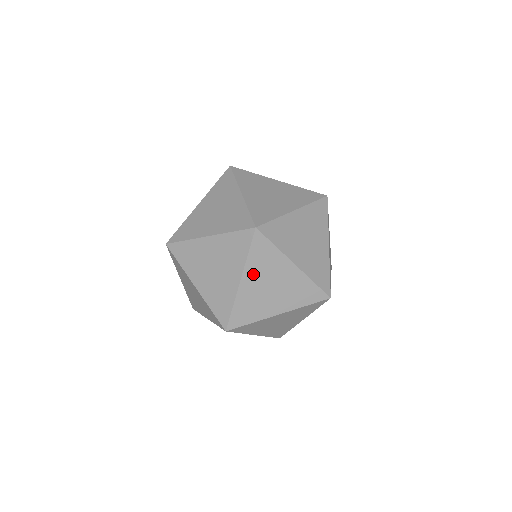
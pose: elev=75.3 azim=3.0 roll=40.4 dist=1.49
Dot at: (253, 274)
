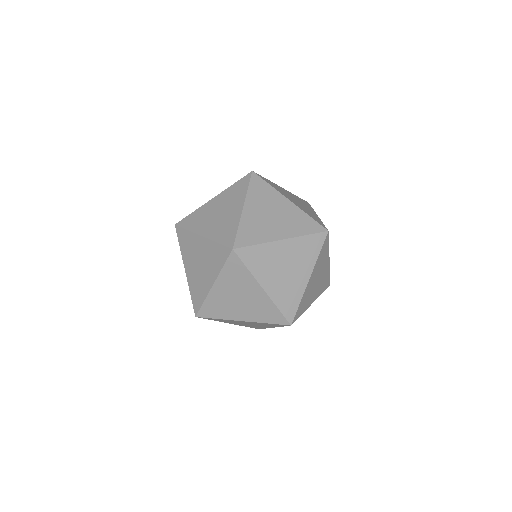
Dot at: (222, 198)
